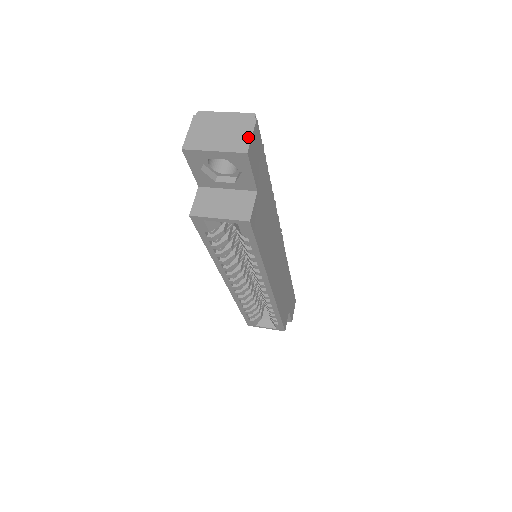
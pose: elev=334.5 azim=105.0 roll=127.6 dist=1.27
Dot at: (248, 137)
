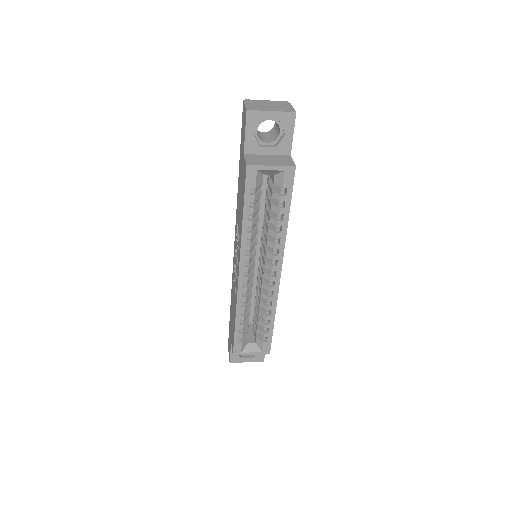
Dot at: (291, 108)
